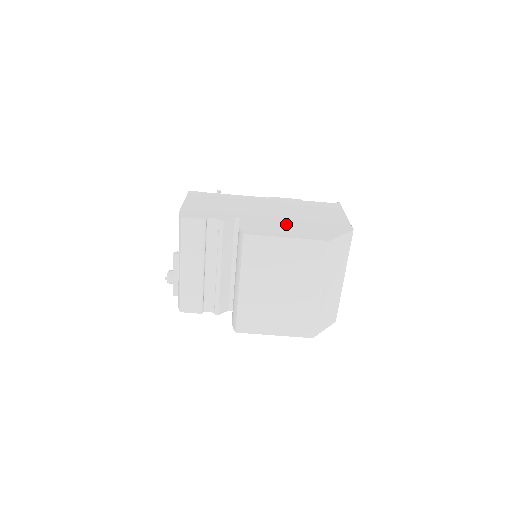
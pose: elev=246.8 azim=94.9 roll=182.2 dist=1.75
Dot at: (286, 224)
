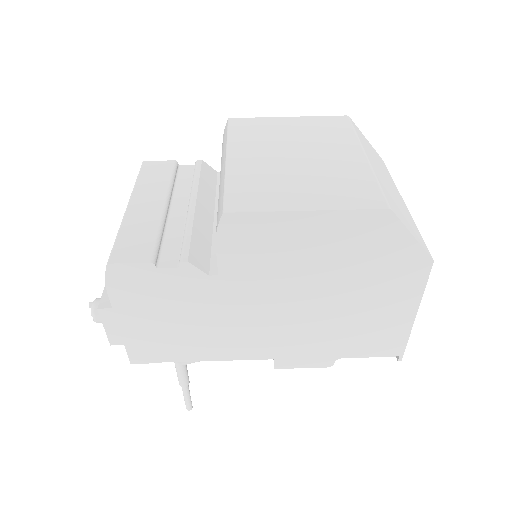
Dot at: occluded
